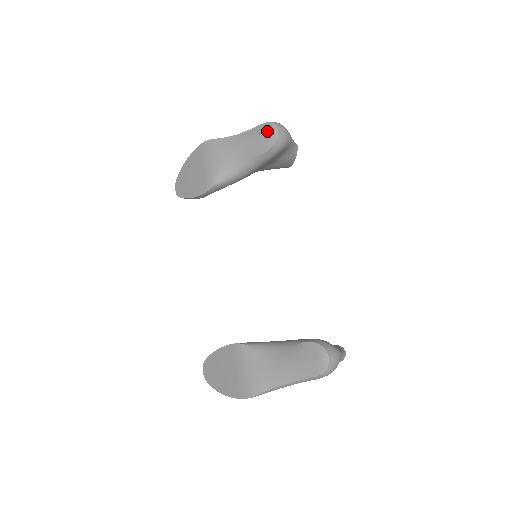
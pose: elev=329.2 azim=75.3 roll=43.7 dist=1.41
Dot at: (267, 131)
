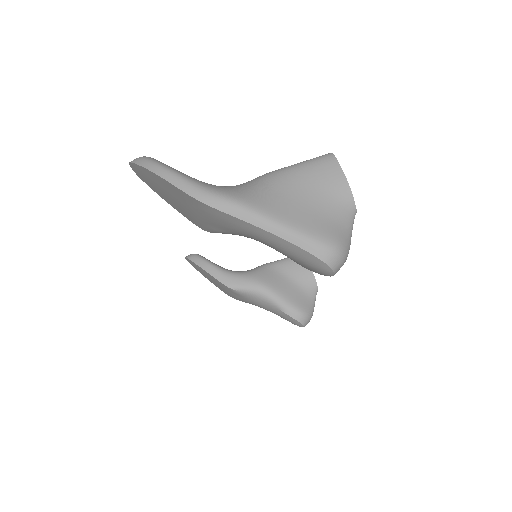
Dot at: (316, 268)
